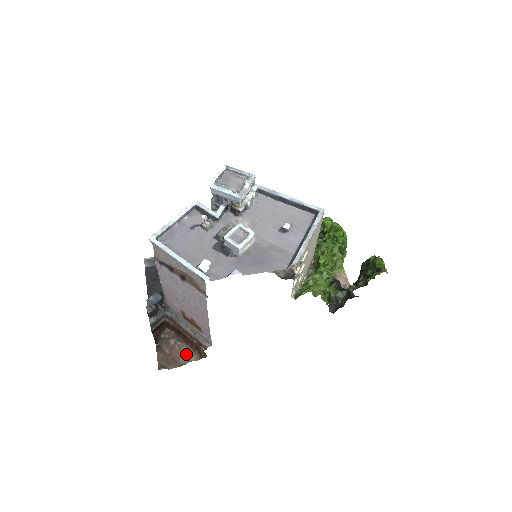
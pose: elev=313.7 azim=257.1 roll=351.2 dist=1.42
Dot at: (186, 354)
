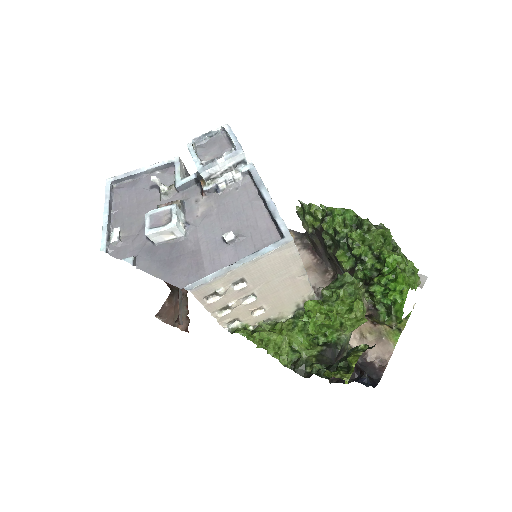
Dot at: occluded
